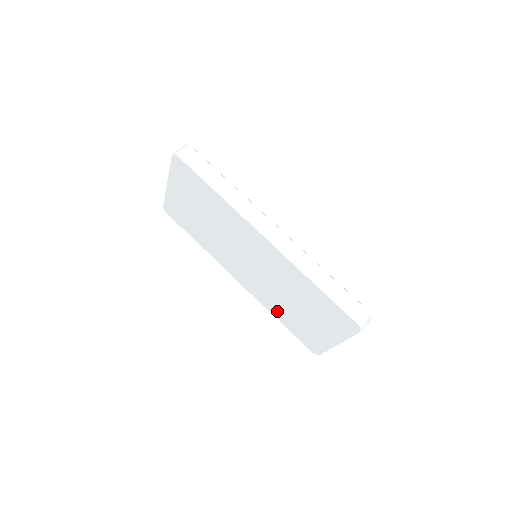
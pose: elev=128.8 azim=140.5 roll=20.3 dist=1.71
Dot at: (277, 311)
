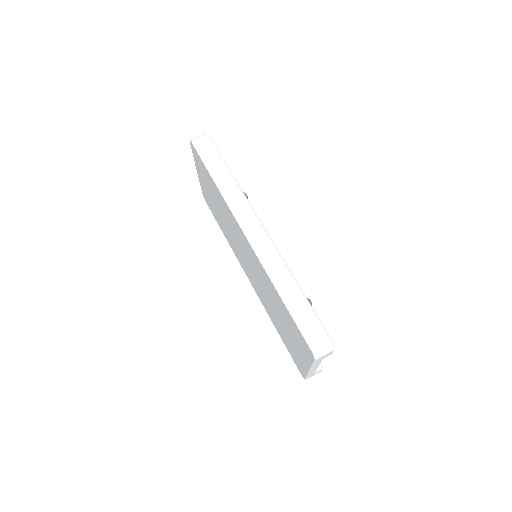
Dot at: (273, 320)
